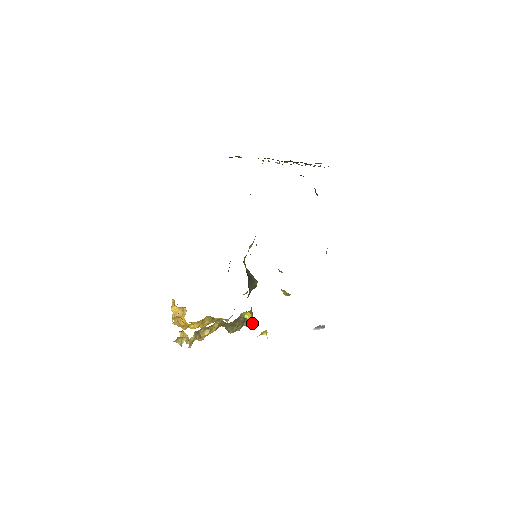
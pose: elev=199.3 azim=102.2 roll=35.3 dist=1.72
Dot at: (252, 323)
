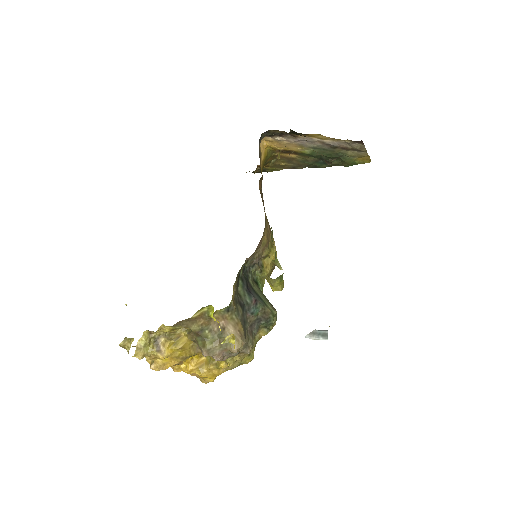
Dot at: (238, 346)
